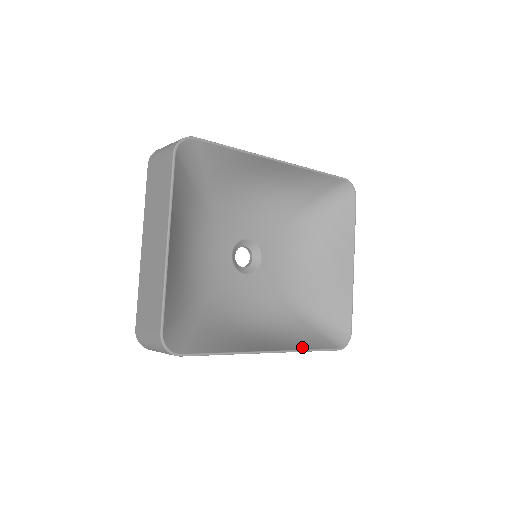
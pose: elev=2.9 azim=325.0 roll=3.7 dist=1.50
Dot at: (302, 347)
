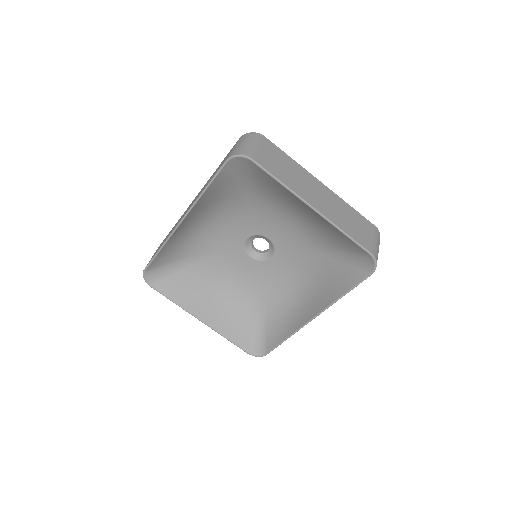
Dot at: (337, 296)
